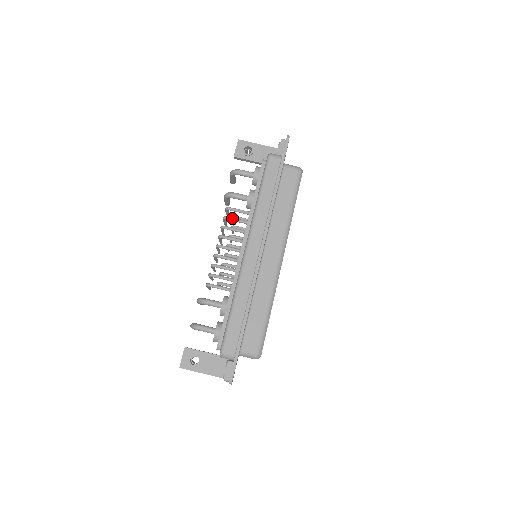
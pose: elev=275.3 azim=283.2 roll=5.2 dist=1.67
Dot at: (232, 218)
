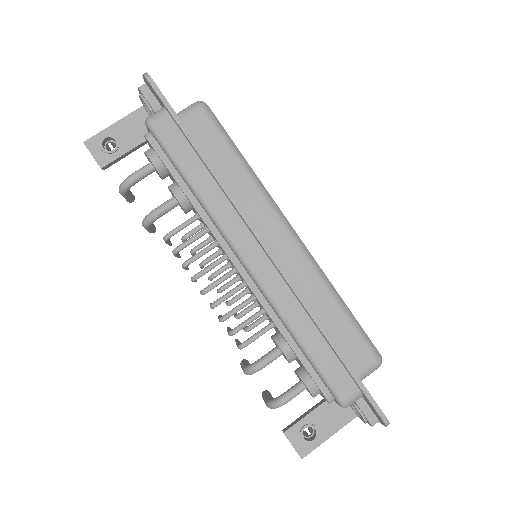
Dot at: (185, 243)
